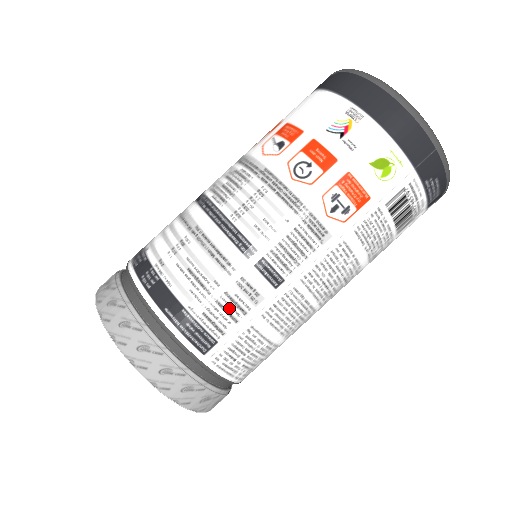
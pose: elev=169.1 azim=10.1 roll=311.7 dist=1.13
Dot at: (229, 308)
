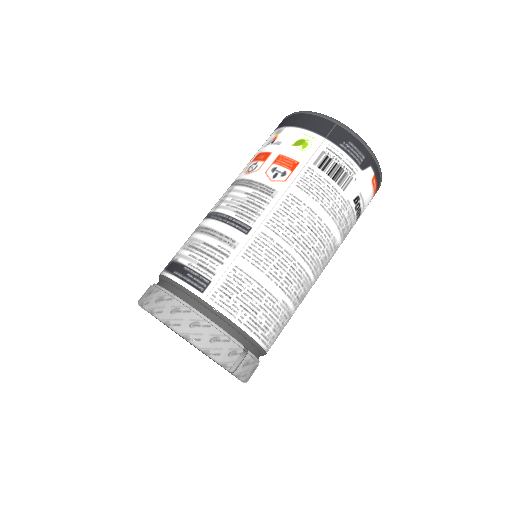
Dot at: (215, 255)
